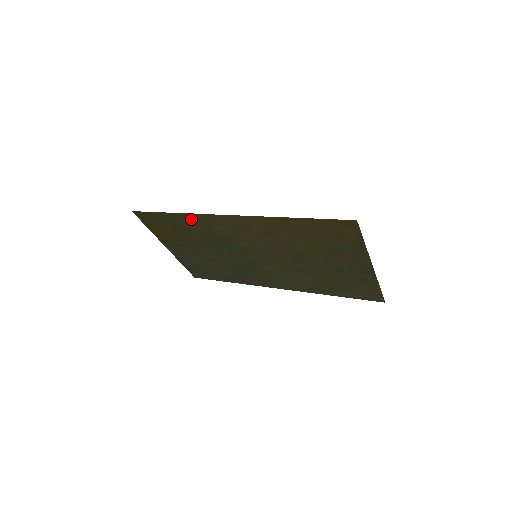
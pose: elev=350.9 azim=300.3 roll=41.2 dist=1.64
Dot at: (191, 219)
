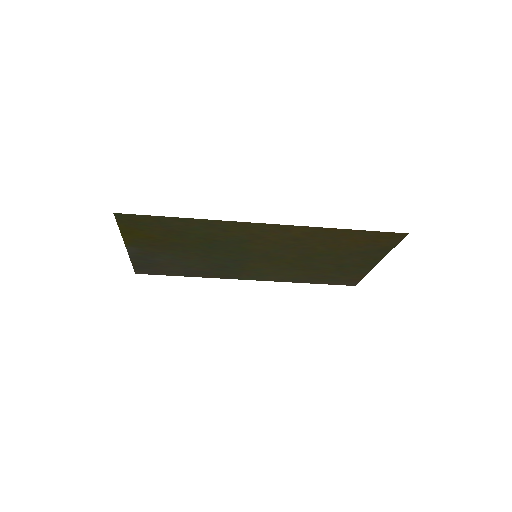
Dot at: (207, 224)
